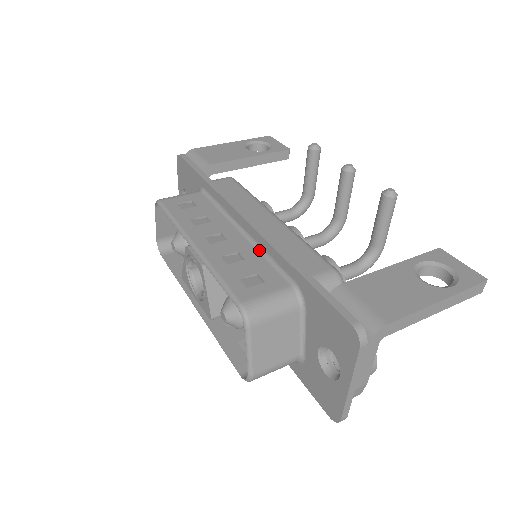
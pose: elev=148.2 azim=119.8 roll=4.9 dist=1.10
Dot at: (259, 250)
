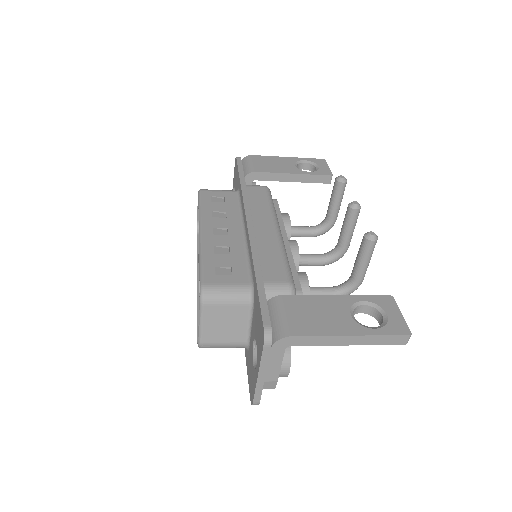
Dot at: (246, 250)
